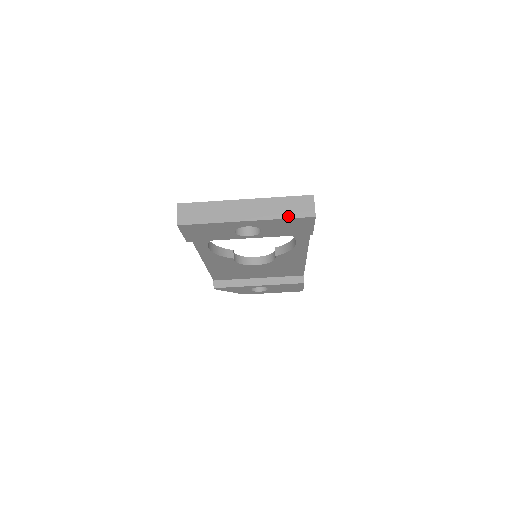
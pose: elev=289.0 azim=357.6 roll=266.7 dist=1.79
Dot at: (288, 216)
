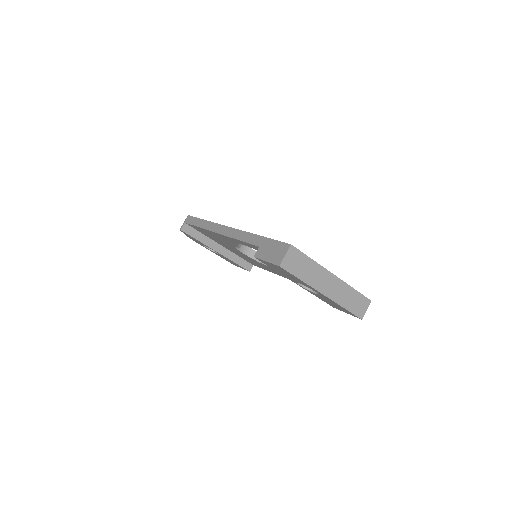
Dot at: (349, 308)
